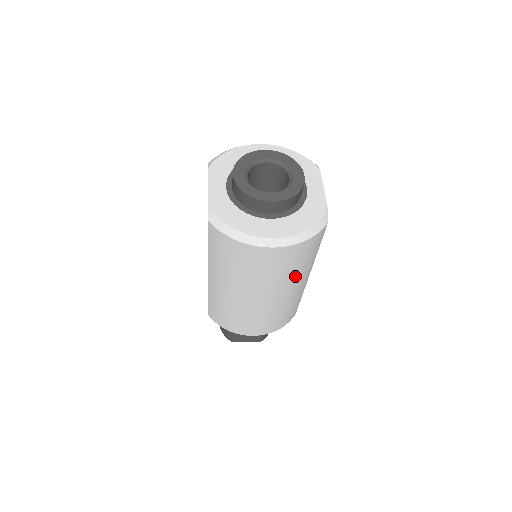
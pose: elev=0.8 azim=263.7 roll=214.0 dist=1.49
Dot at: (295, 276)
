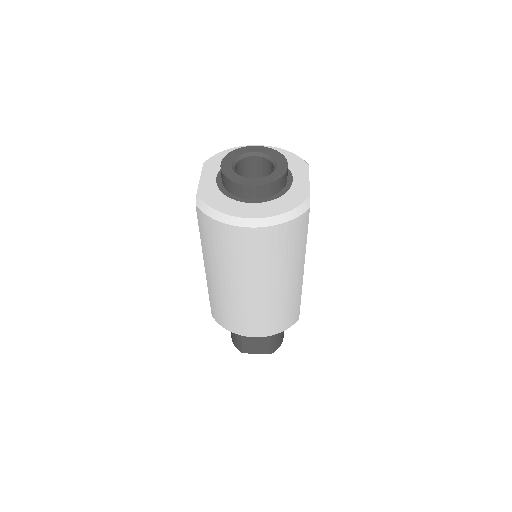
Dot at: (283, 266)
